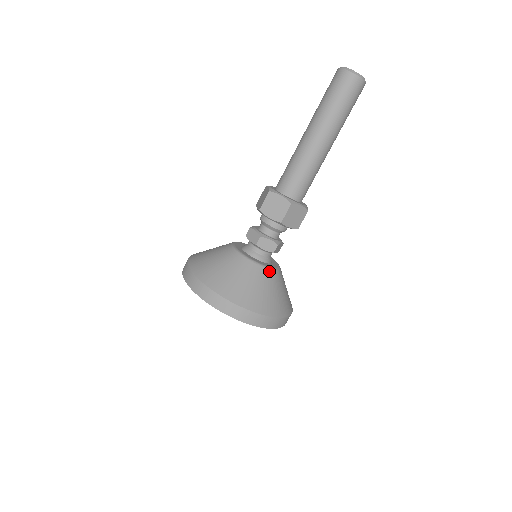
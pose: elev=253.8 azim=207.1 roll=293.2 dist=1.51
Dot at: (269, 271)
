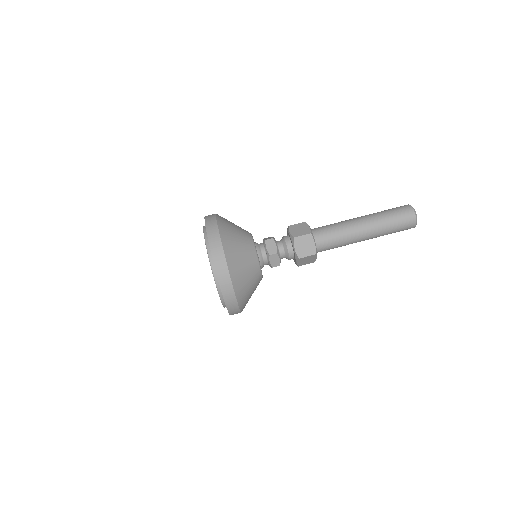
Dot at: (256, 257)
